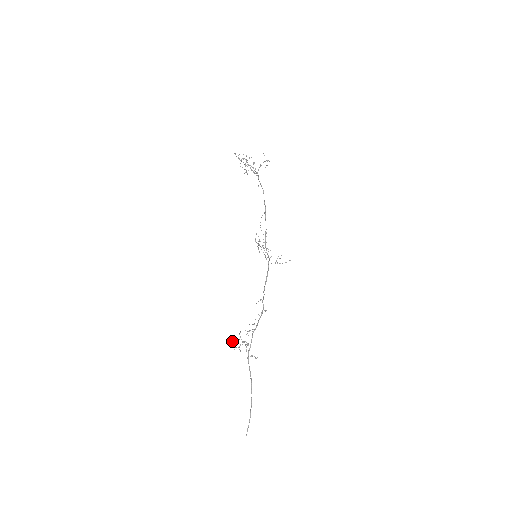
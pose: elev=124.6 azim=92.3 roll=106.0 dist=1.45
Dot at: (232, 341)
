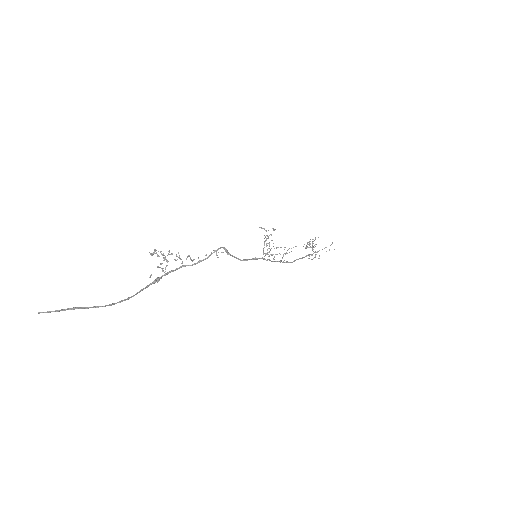
Dot at: occluded
